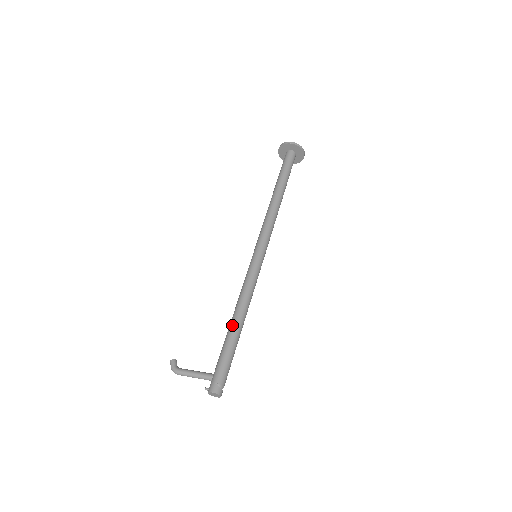
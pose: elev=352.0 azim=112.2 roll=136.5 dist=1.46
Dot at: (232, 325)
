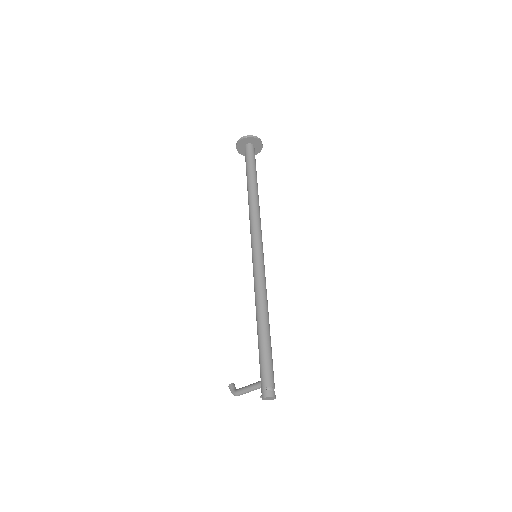
Dot at: (258, 329)
